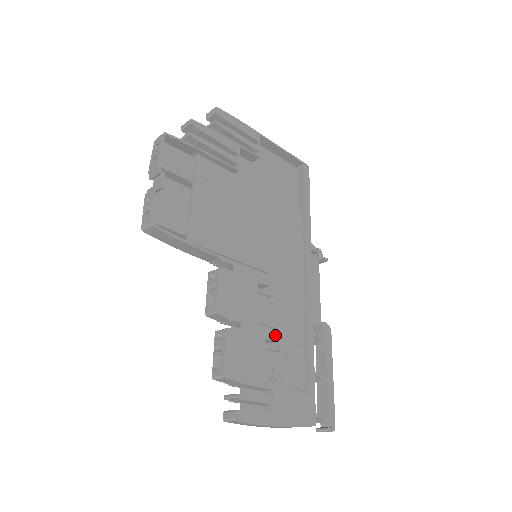
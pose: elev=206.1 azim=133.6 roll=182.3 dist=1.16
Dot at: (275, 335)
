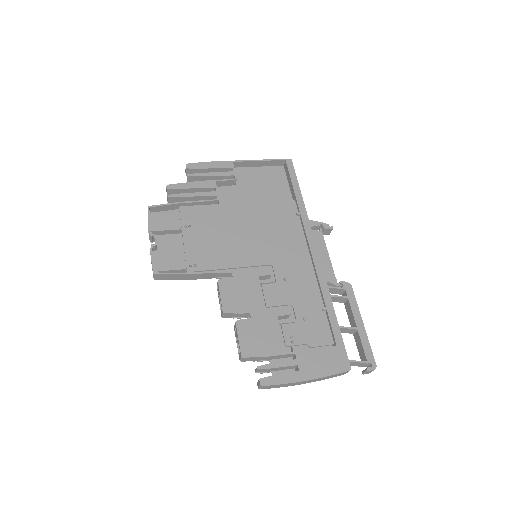
Dot at: (286, 310)
